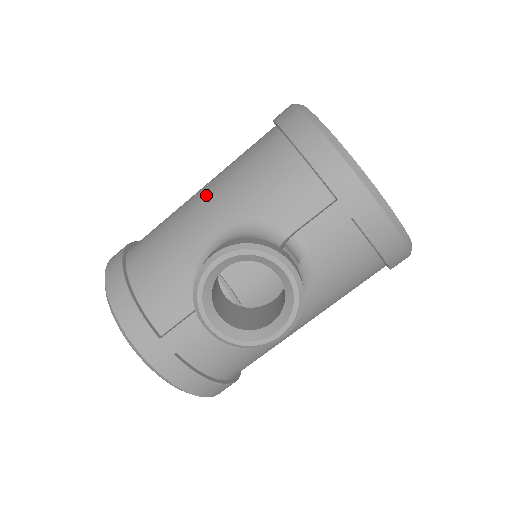
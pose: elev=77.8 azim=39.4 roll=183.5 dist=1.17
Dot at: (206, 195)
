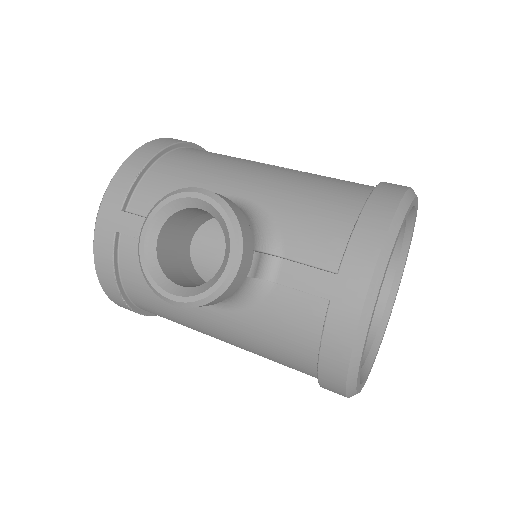
Dot at: (274, 169)
